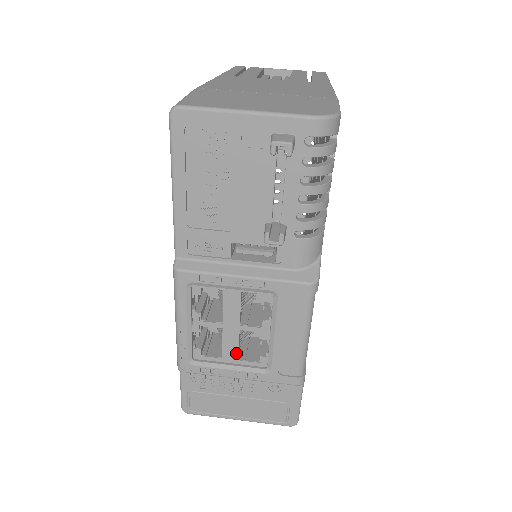
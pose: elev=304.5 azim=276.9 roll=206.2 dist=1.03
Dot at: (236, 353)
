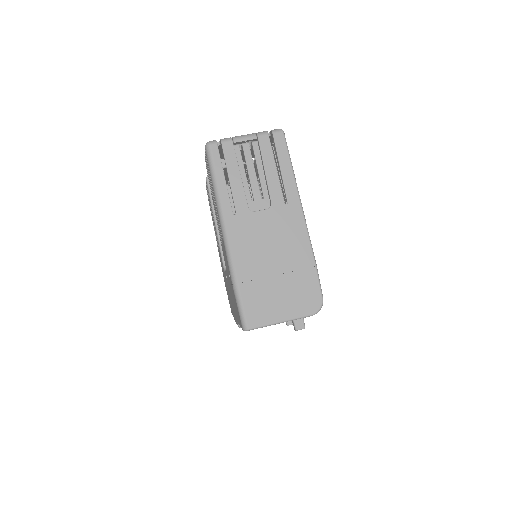
Dot at: occluded
